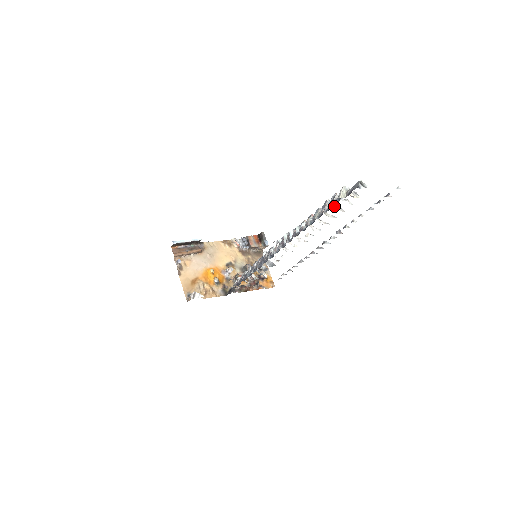
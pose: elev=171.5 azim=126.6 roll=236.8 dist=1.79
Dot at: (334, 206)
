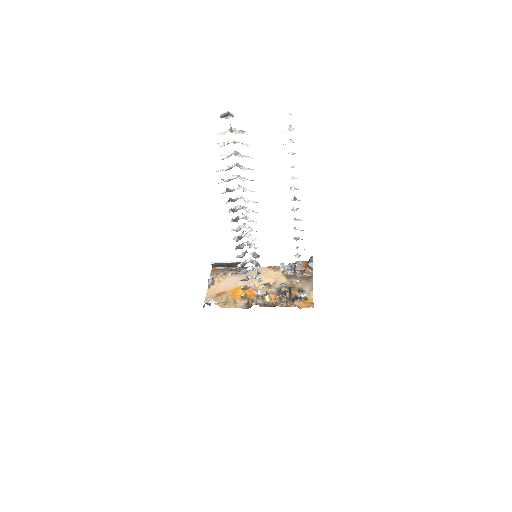
Dot at: (239, 155)
